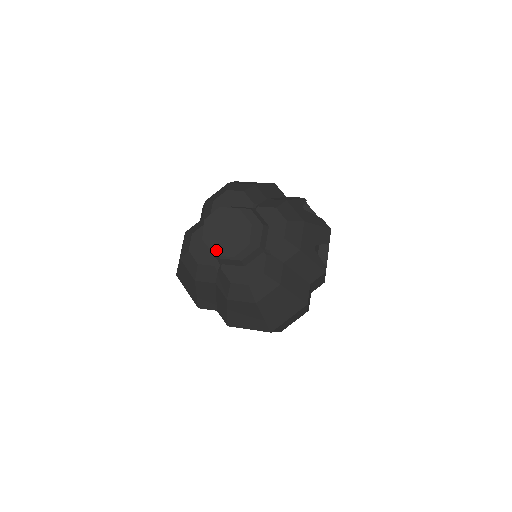
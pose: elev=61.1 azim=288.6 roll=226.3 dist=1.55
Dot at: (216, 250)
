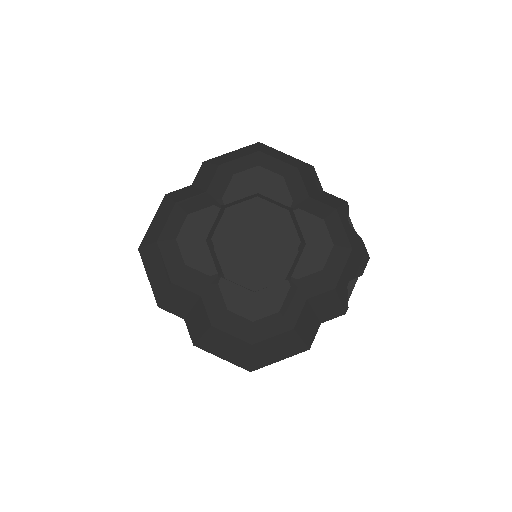
Dot at: (231, 272)
